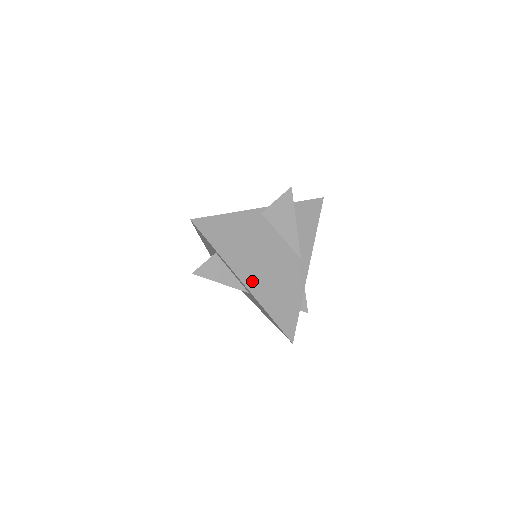
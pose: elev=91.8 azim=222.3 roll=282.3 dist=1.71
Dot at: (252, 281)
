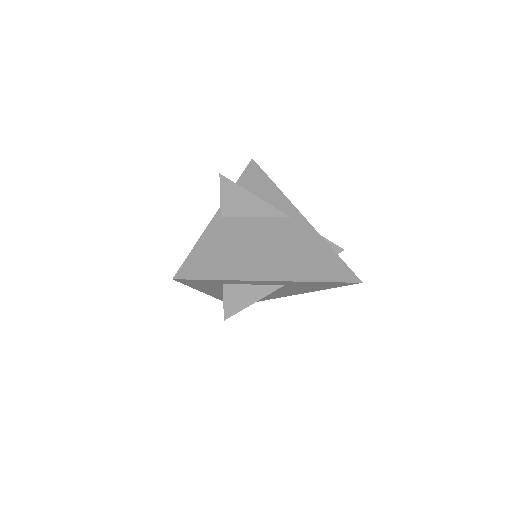
Dot at: (275, 272)
